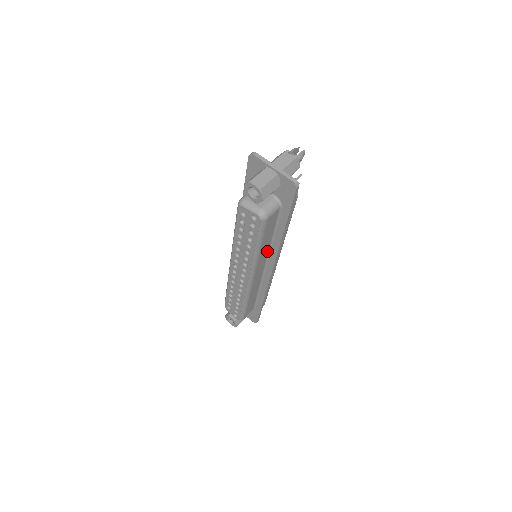
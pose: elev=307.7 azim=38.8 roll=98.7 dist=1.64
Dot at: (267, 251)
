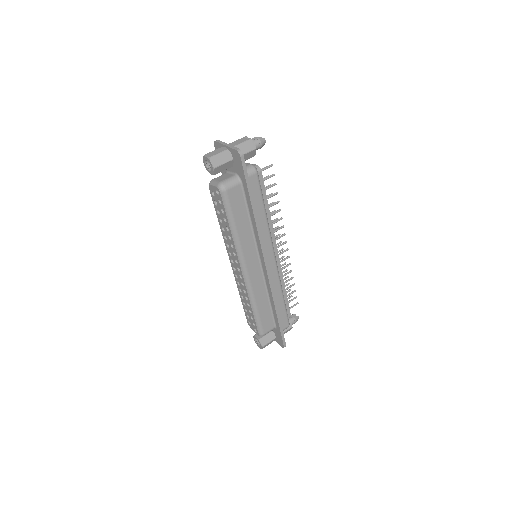
Dot at: (252, 240)
